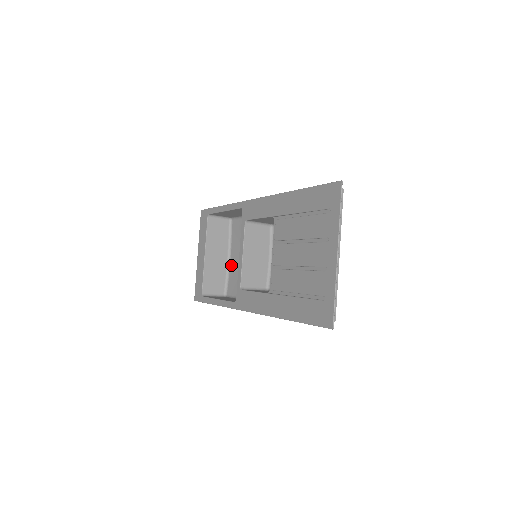
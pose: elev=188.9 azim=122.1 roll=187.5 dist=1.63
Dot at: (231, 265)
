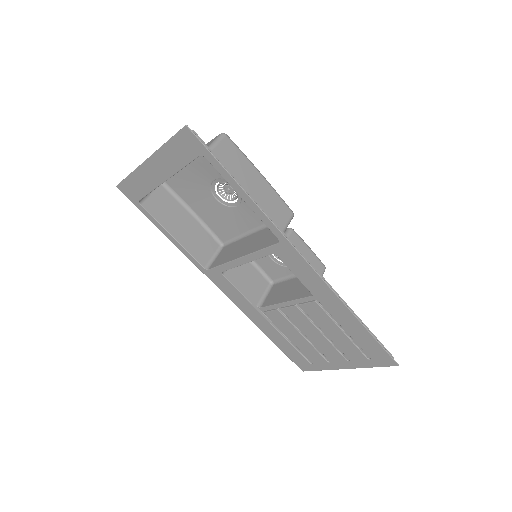
Dot at: (189, 166)
